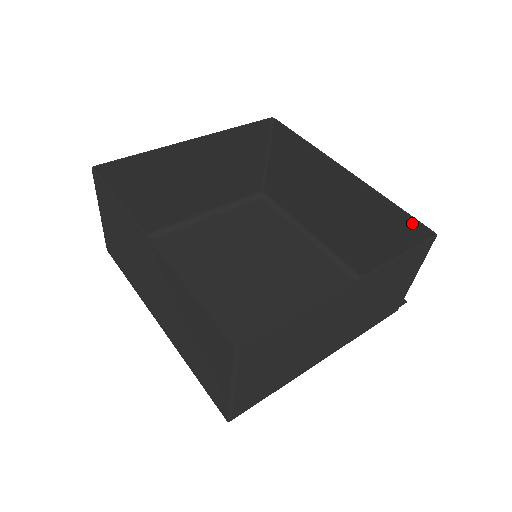
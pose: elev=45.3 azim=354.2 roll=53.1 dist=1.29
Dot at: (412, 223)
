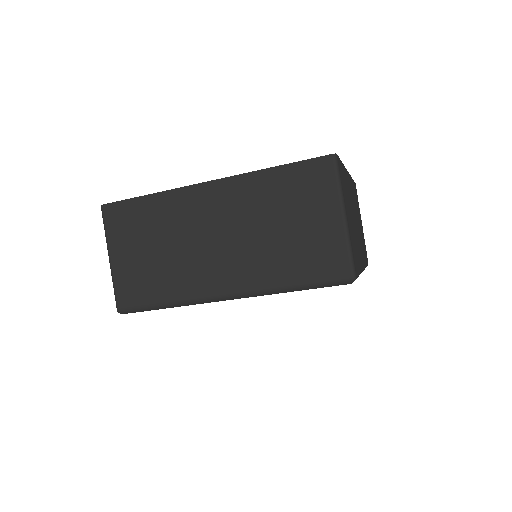
Dot at: occluded
